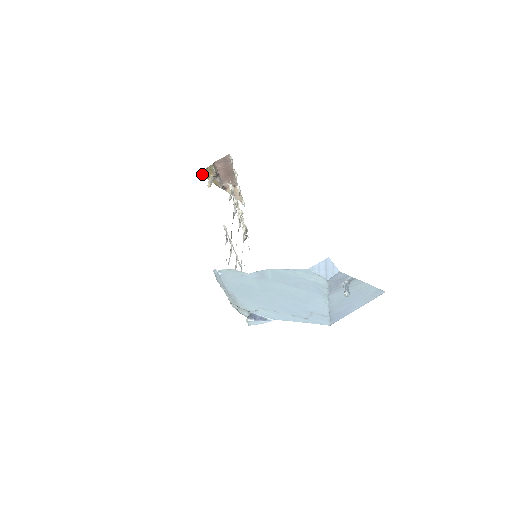
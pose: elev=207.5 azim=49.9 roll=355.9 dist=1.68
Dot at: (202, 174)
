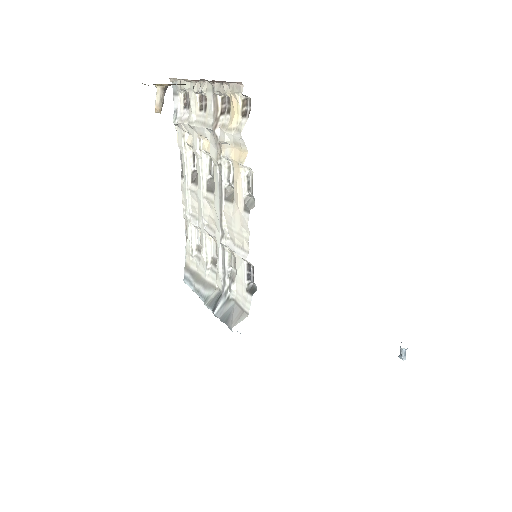
Dot at: occluded
